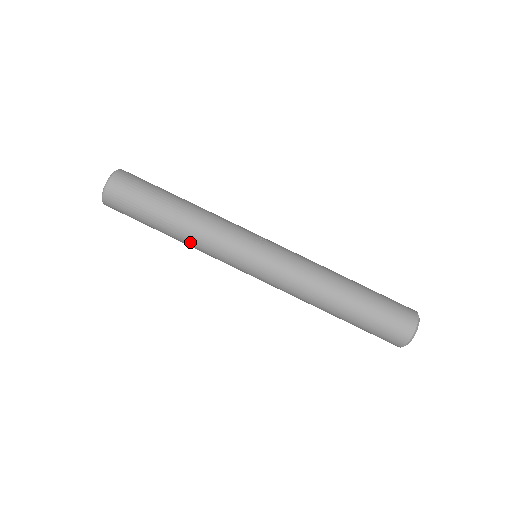
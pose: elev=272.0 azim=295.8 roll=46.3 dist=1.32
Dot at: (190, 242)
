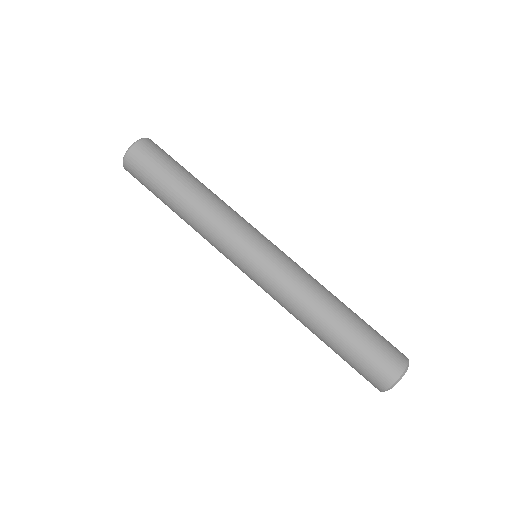
Dot at: (199, 216)
